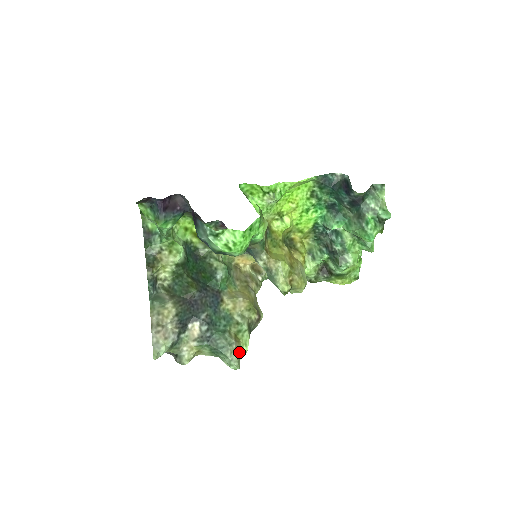
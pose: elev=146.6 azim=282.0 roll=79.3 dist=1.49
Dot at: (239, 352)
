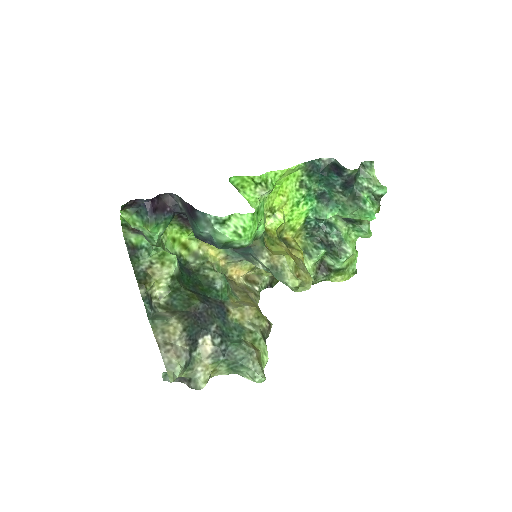
Dot at: (260, 362)
